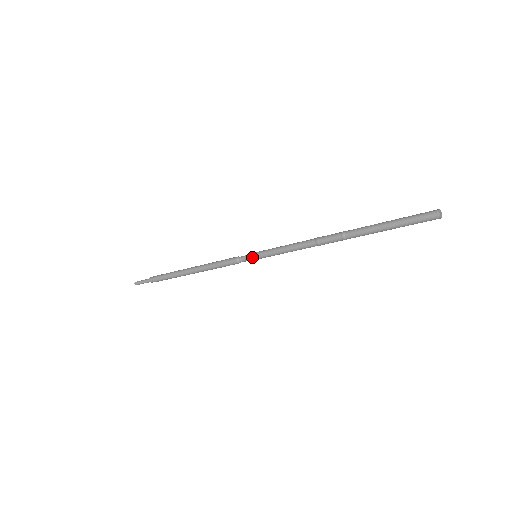
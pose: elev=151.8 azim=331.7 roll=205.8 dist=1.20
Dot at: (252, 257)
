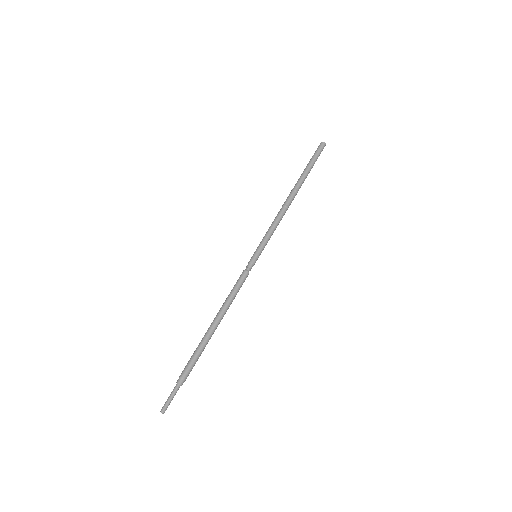
Dot at: (256, 257)
